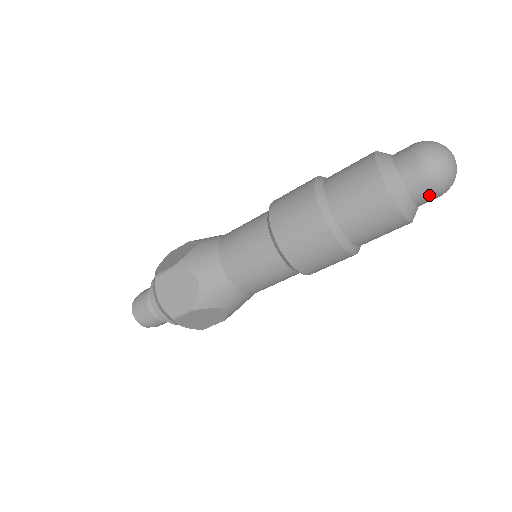
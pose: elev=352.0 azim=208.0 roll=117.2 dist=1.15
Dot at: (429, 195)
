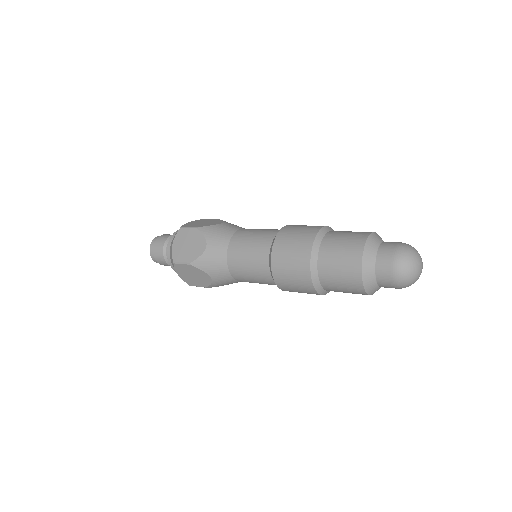
Dot at: occluded
